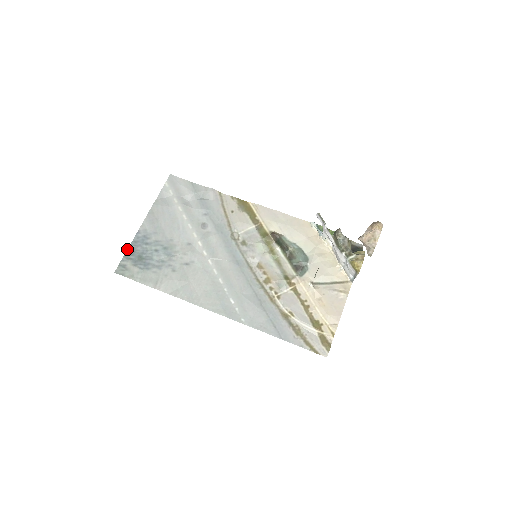
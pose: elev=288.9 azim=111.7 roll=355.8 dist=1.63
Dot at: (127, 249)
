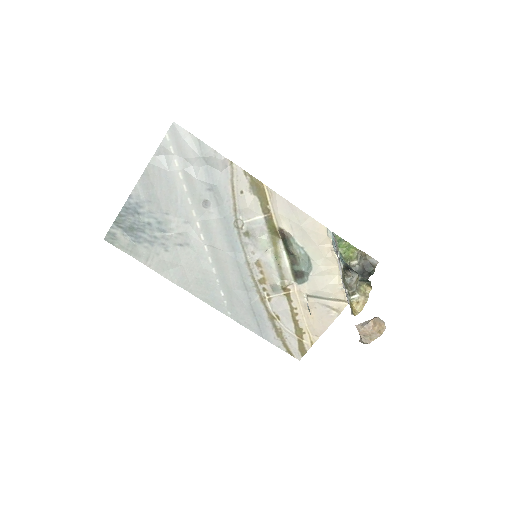
Dot at: occluded
